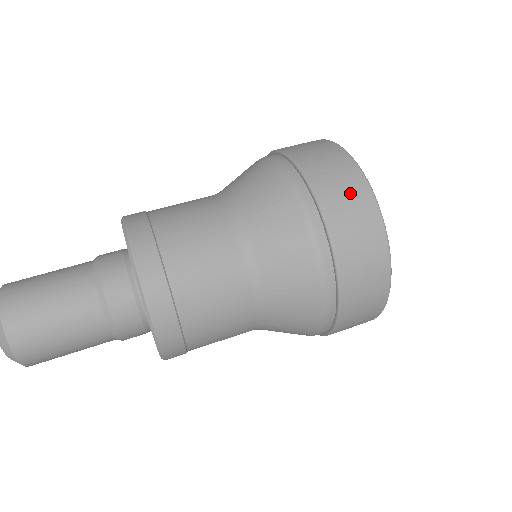
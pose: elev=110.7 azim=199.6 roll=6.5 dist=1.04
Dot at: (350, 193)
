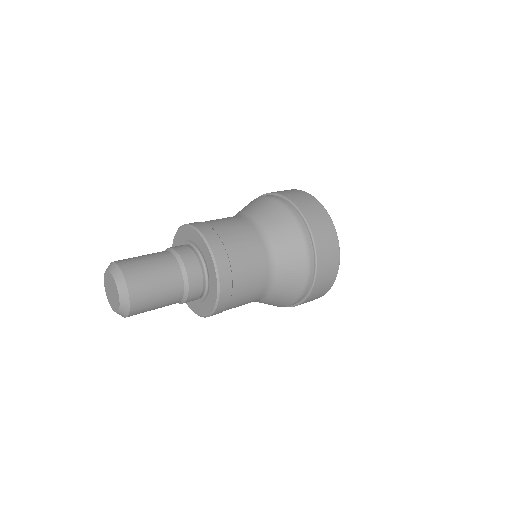
Dot at: (293, 192)
